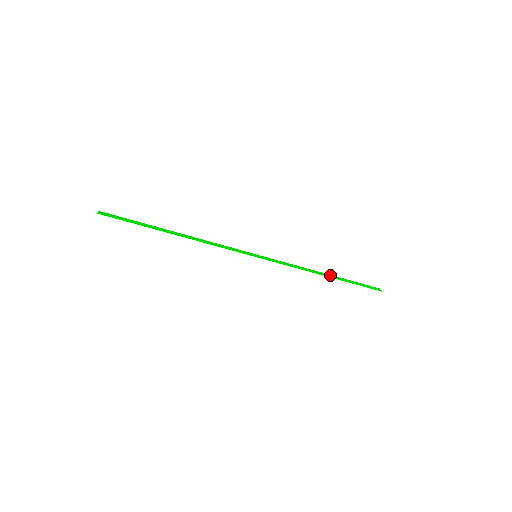
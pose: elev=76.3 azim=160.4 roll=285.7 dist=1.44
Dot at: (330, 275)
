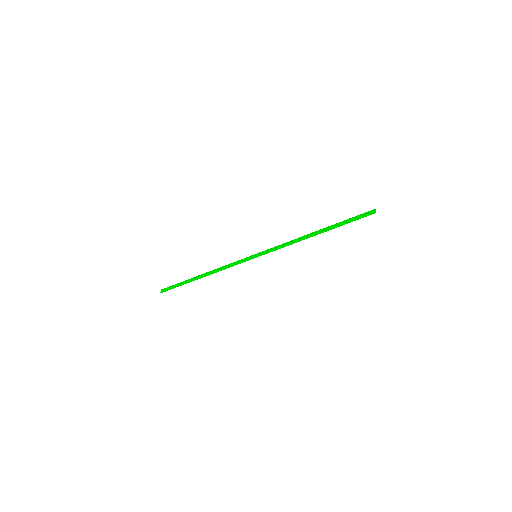
Dot at: (320, 230)
